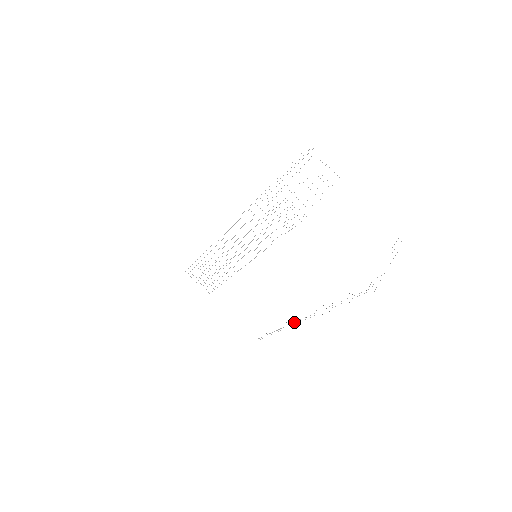
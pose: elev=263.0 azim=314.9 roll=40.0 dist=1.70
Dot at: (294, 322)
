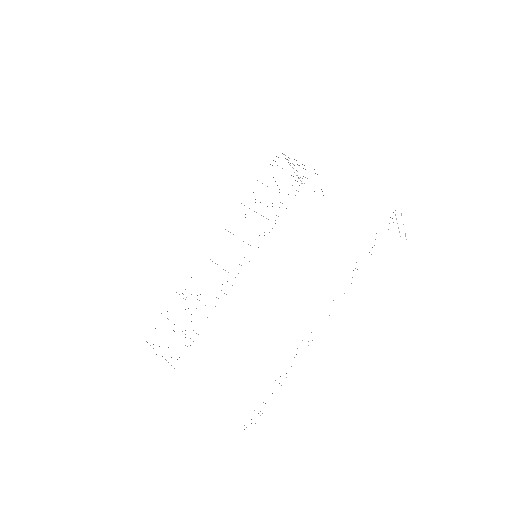
Dot at: occluded
